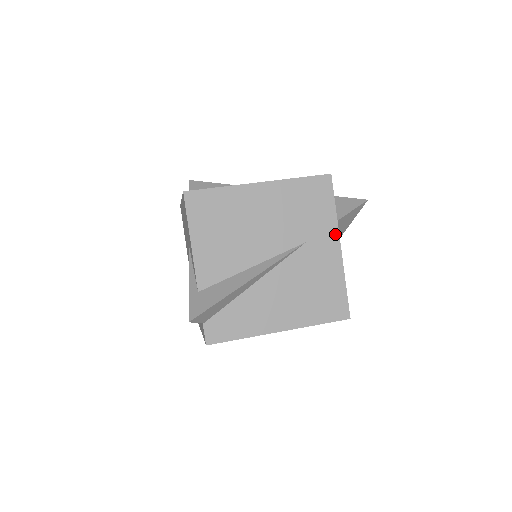
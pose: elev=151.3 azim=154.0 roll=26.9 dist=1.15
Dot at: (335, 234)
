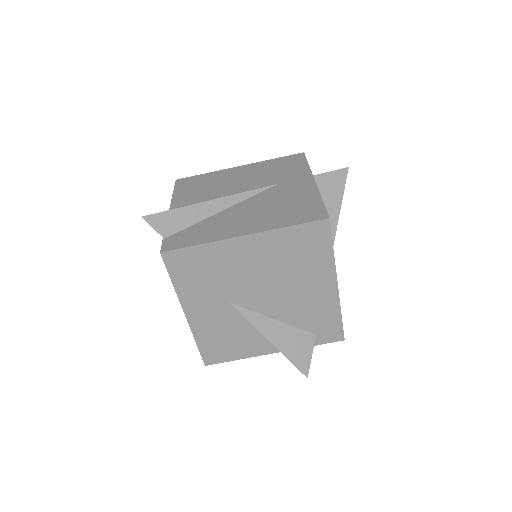
Dot at: (308, 176)
